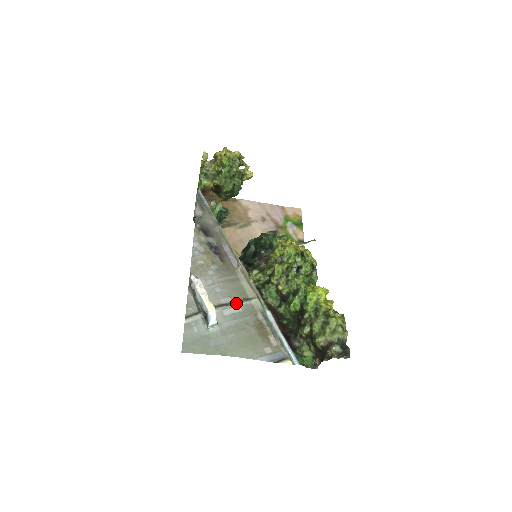
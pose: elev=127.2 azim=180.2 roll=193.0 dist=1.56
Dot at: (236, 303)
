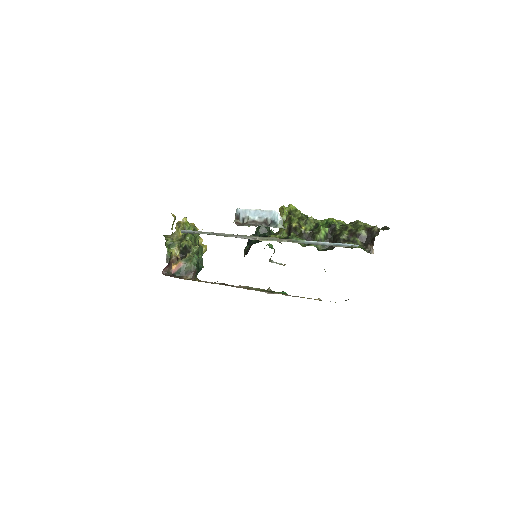
Dot at: (279, 234)
